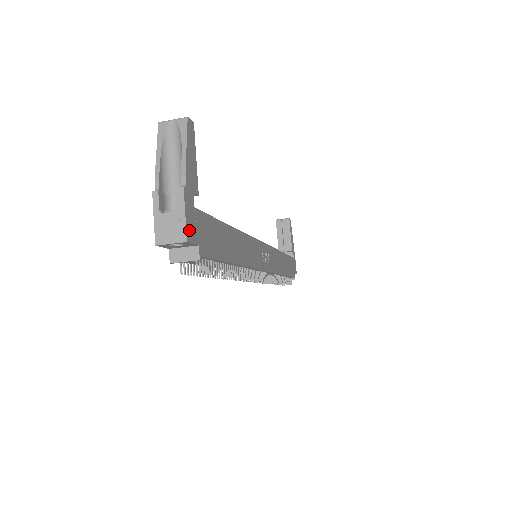
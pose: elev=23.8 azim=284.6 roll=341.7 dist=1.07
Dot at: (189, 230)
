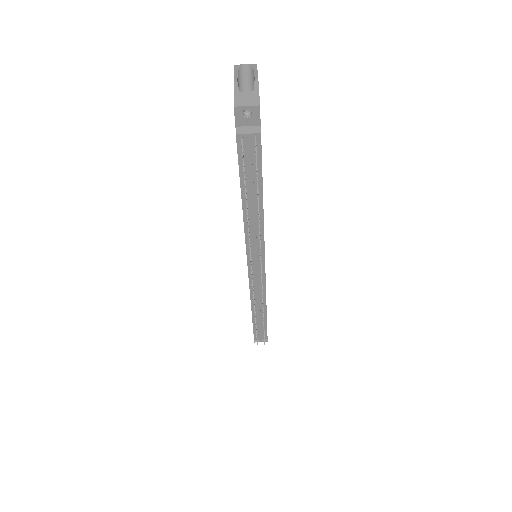
Dot at: occluded
